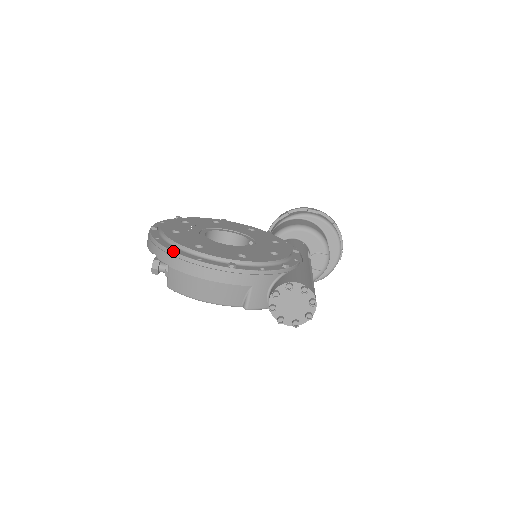
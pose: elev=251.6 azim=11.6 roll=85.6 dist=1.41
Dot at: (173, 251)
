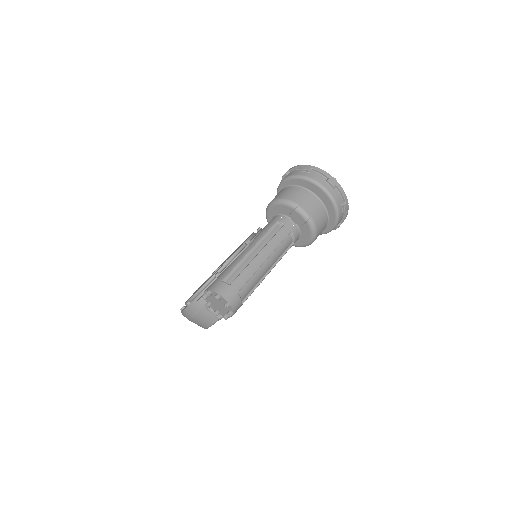
Dot at: occluded
